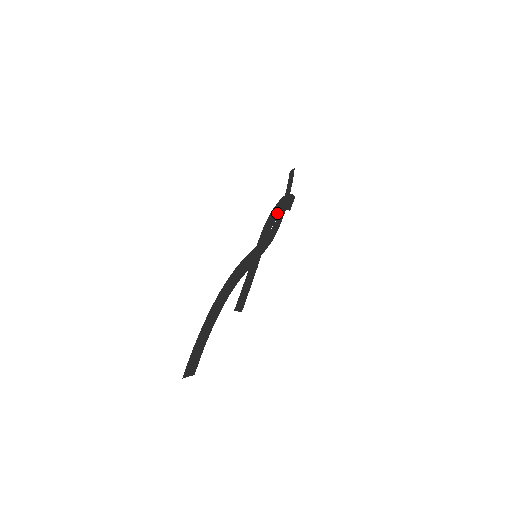
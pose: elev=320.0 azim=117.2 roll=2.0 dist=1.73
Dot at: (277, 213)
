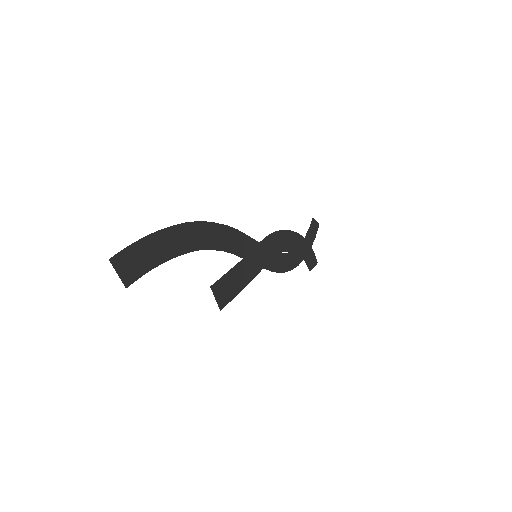
Dot at: (292, 245)
